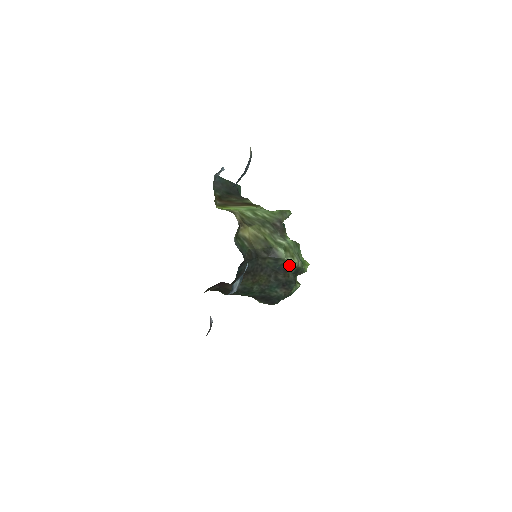
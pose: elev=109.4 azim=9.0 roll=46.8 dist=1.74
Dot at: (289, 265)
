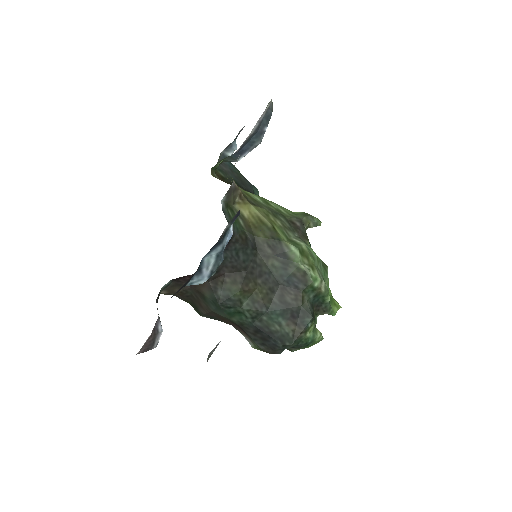
Dot at: (305, 278)
